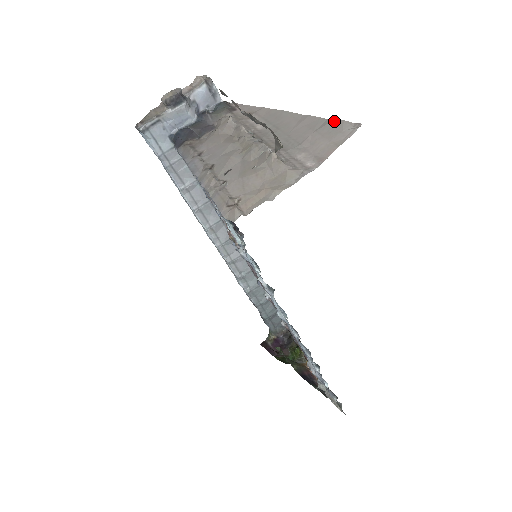
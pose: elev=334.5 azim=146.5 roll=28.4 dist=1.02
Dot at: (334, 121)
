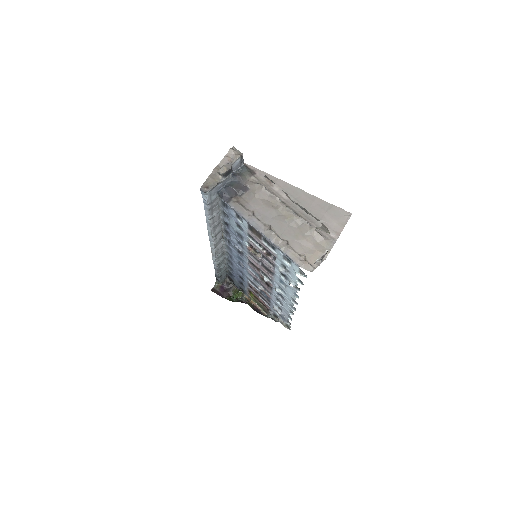
Dot at: (335, 207)
